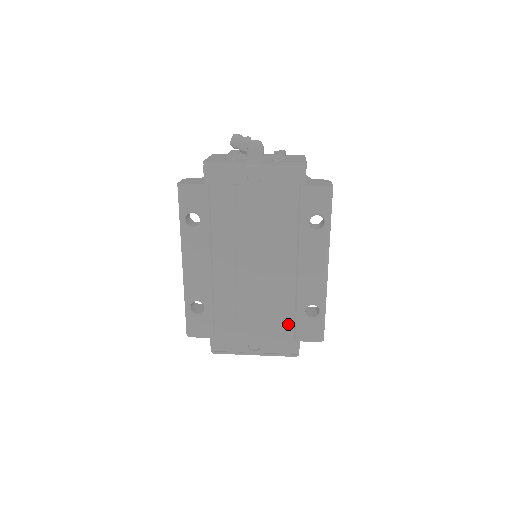
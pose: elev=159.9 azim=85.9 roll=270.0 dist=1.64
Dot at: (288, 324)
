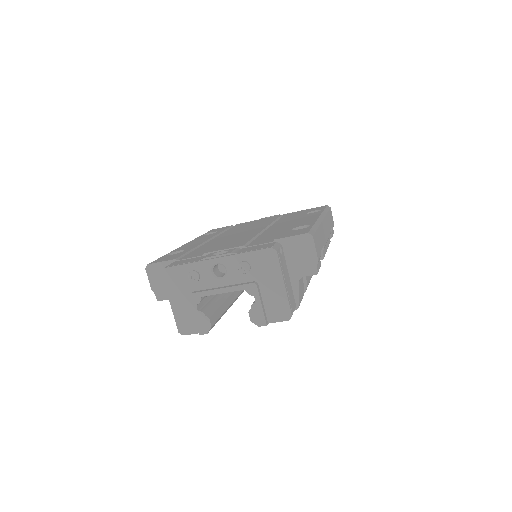
Dot at: occluded
